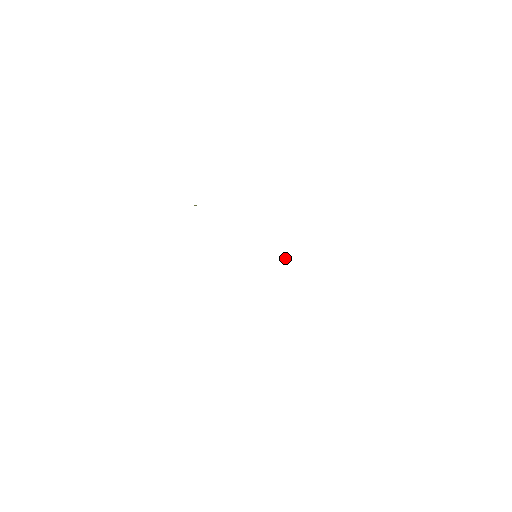
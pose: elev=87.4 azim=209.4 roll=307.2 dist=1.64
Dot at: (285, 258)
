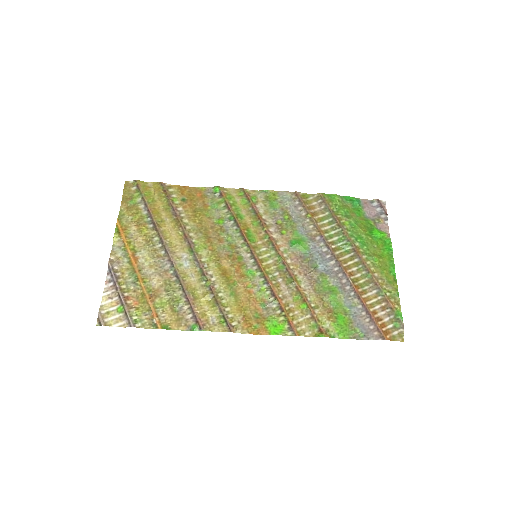
Dot at: (272, 299)
